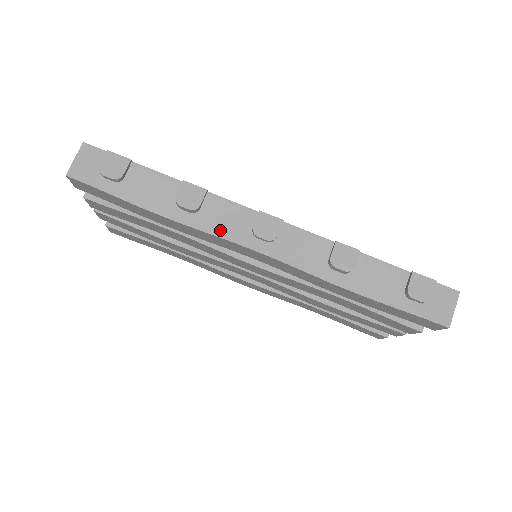
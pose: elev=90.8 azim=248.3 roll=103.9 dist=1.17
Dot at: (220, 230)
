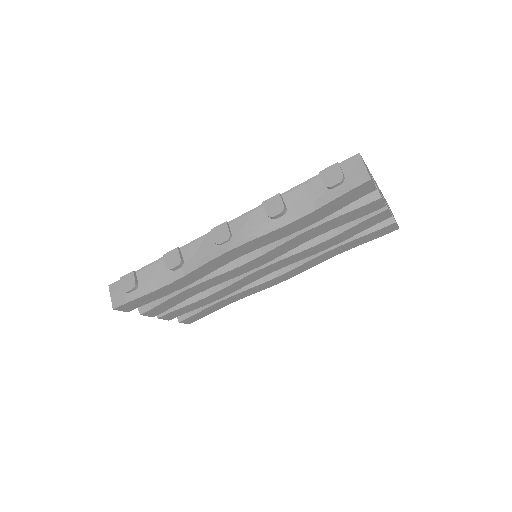
Dot at: (201, 260)
